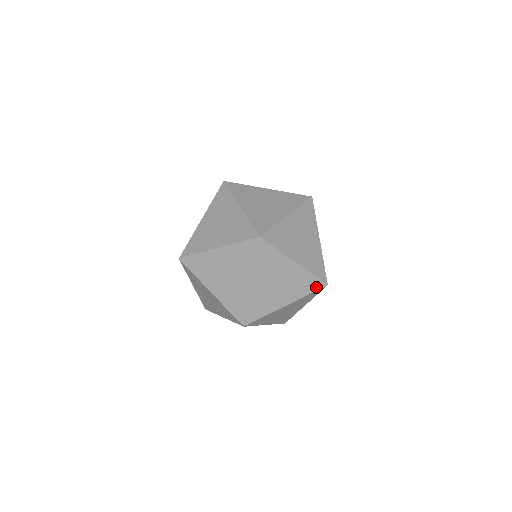
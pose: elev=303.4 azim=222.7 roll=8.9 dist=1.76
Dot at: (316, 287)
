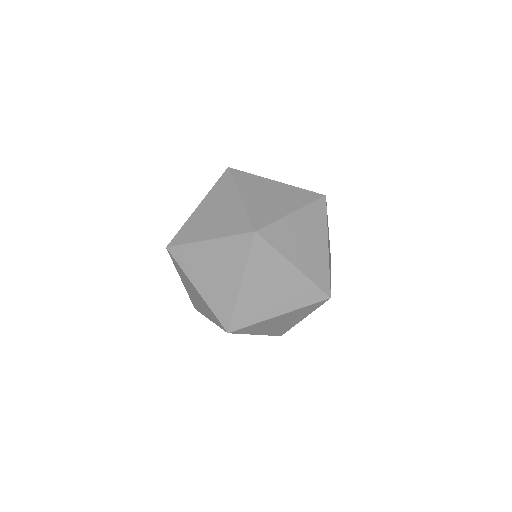
Dot at: (314, 198)
